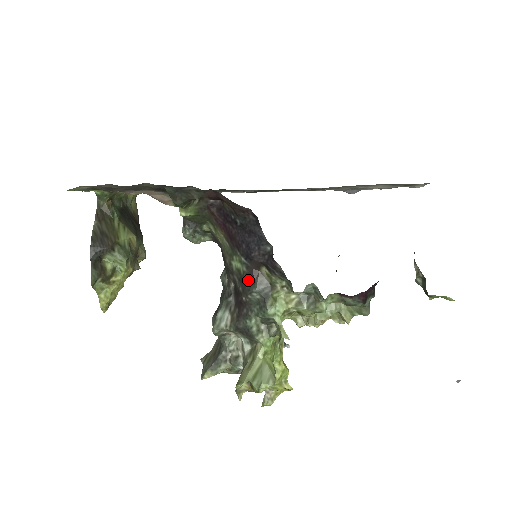
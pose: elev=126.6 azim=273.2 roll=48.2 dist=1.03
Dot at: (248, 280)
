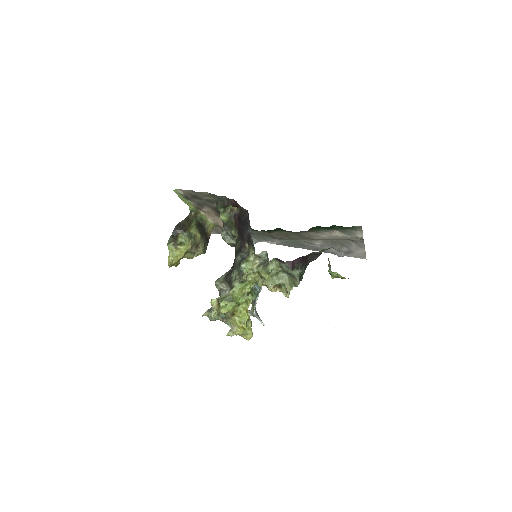
Dot at: (238, 251)
